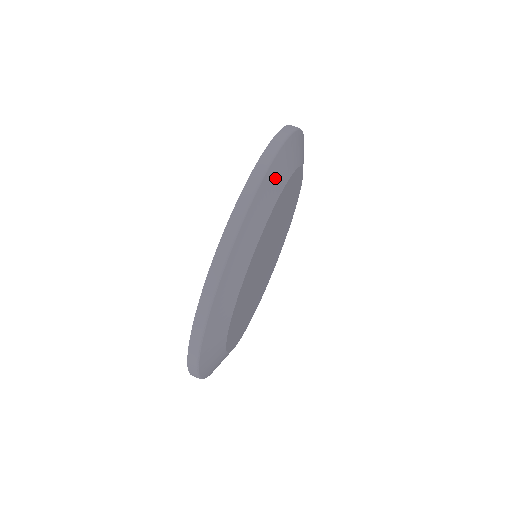
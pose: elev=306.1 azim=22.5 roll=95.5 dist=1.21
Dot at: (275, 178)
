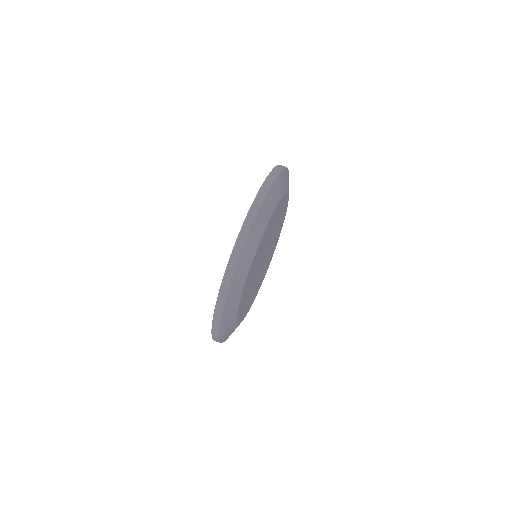
Dot at: (280, 185)
